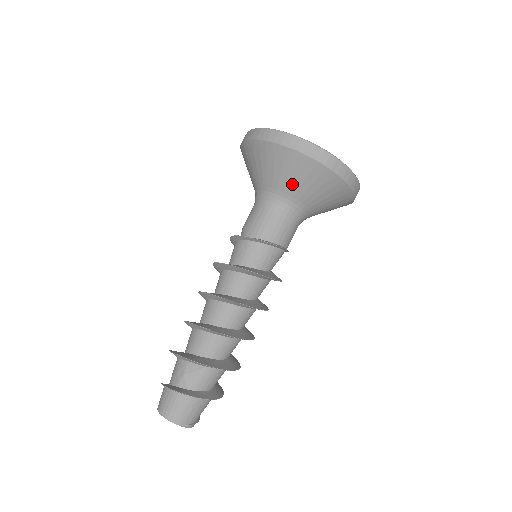
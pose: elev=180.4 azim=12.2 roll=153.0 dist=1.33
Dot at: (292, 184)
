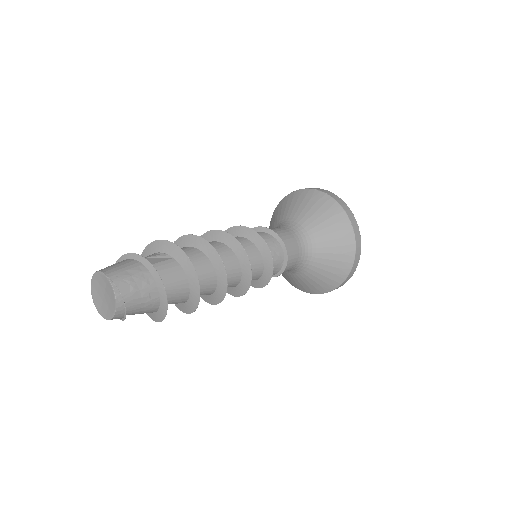
Dot at: (306, 213)
